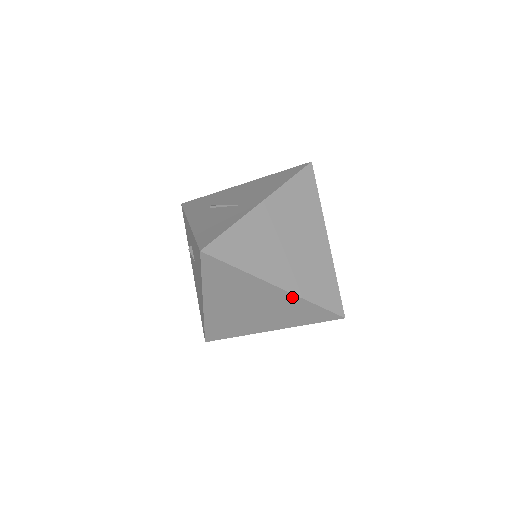
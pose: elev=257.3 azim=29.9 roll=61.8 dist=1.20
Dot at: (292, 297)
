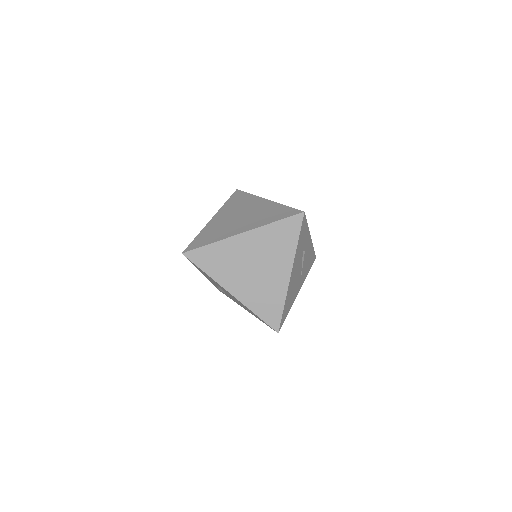
Dot at: (258, 231)
